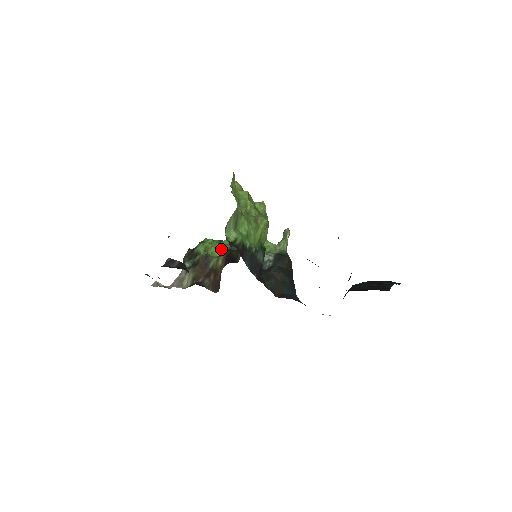
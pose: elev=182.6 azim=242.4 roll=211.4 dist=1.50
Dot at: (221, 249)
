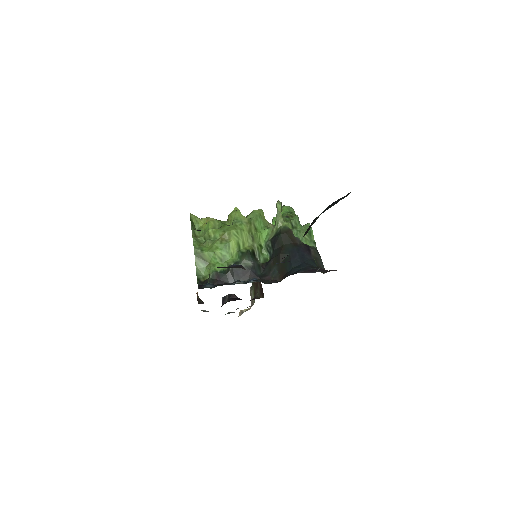
Dot at: occluded
